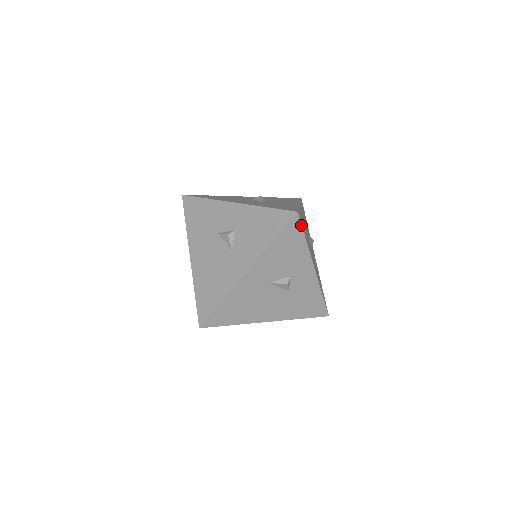
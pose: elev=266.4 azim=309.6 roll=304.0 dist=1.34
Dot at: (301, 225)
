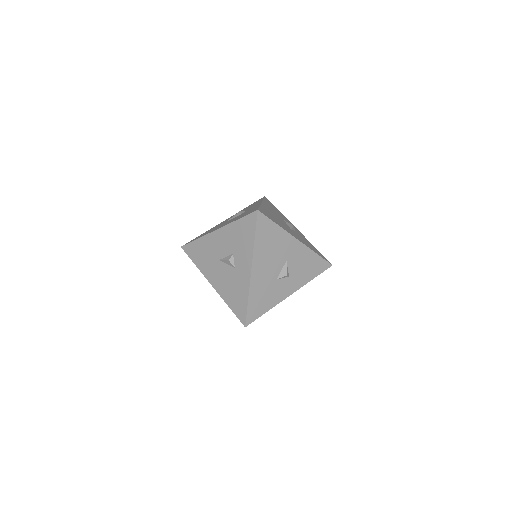
Dot at: occluded
